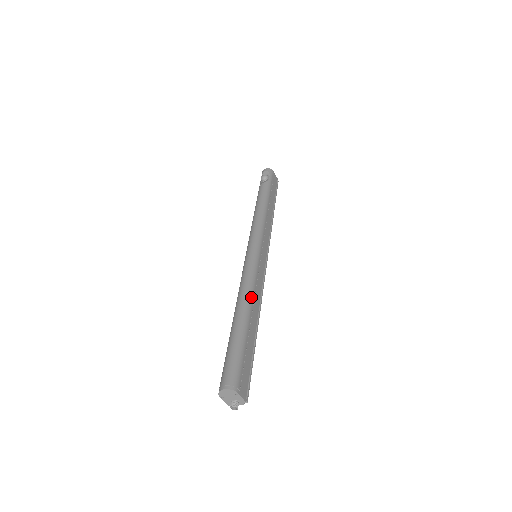
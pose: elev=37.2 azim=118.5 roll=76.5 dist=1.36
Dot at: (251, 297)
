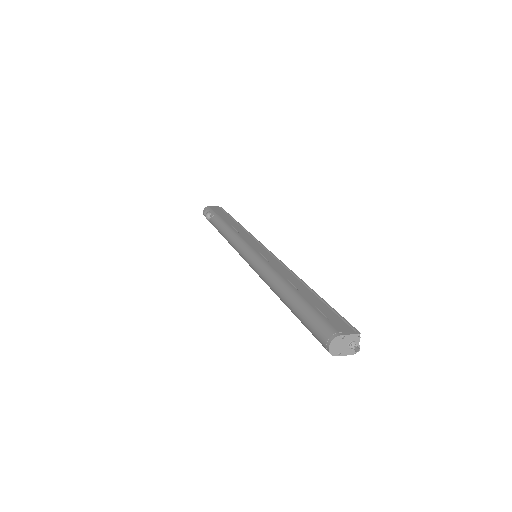
Dot at: (278, 277)
